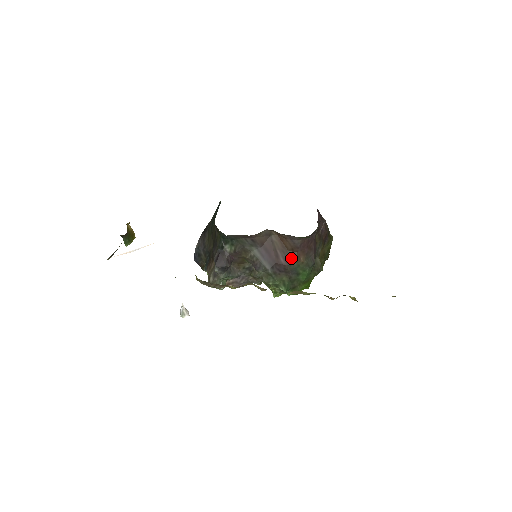
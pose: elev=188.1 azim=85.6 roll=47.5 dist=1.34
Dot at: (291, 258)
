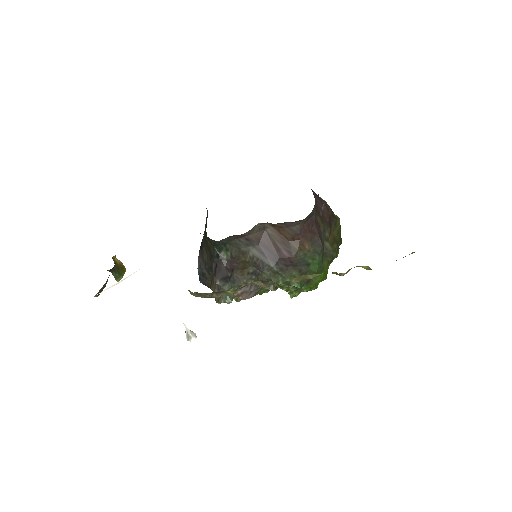
Dot at: (294, 248)
